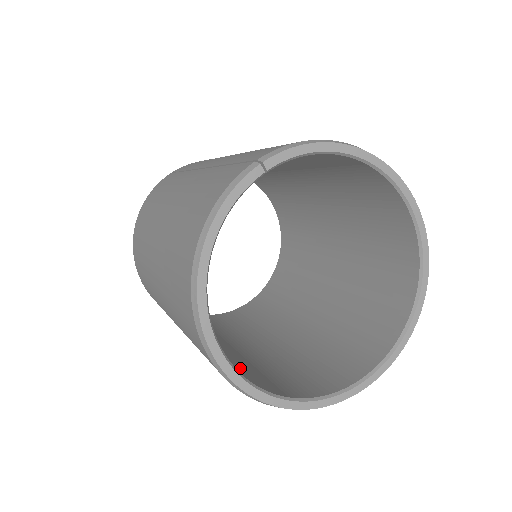
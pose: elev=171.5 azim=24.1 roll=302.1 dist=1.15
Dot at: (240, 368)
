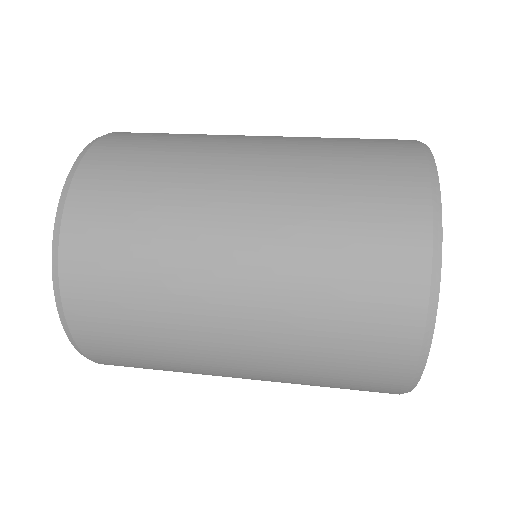
Dot at: occluded
